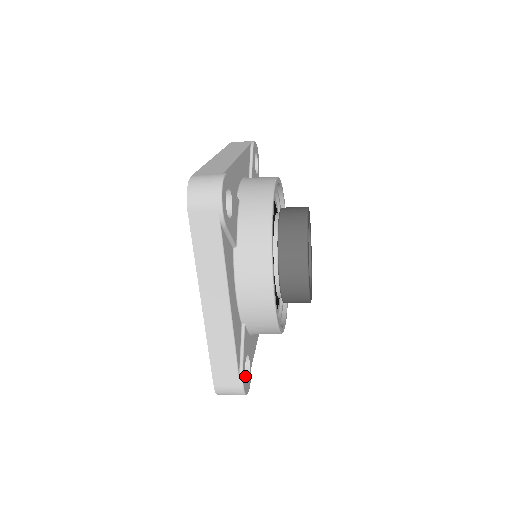
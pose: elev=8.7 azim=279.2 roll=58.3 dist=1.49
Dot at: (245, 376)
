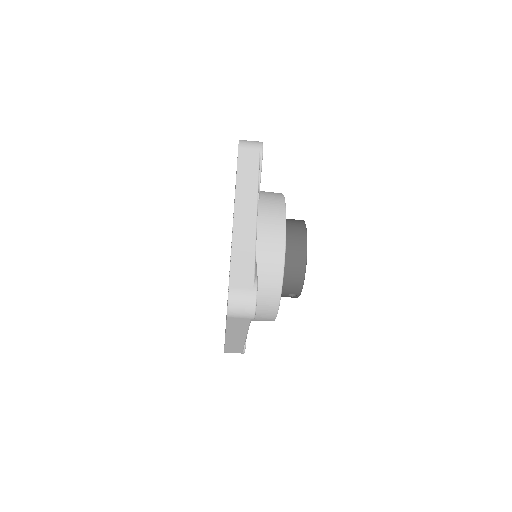
Dot at: occluded
